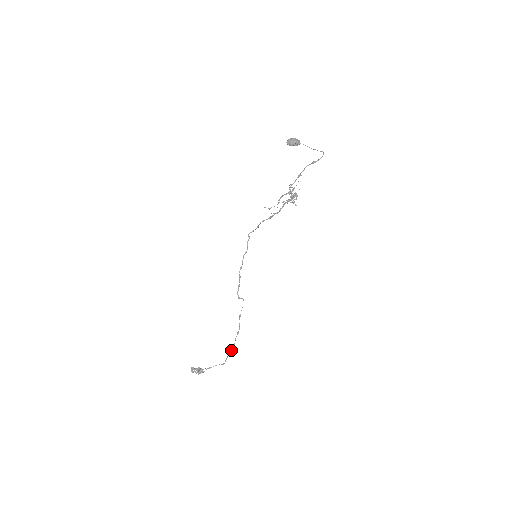
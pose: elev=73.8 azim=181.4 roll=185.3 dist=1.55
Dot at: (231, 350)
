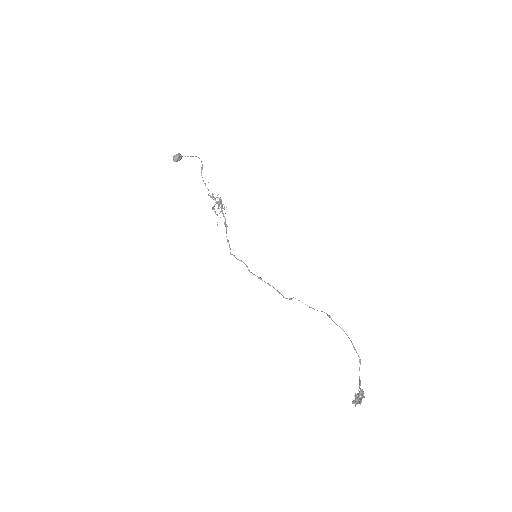
Dot at: occluded
